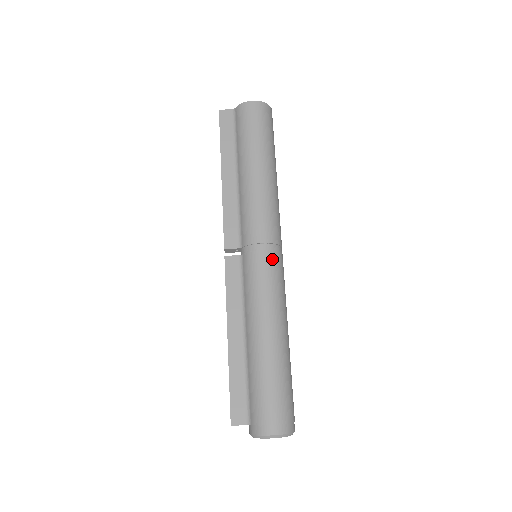
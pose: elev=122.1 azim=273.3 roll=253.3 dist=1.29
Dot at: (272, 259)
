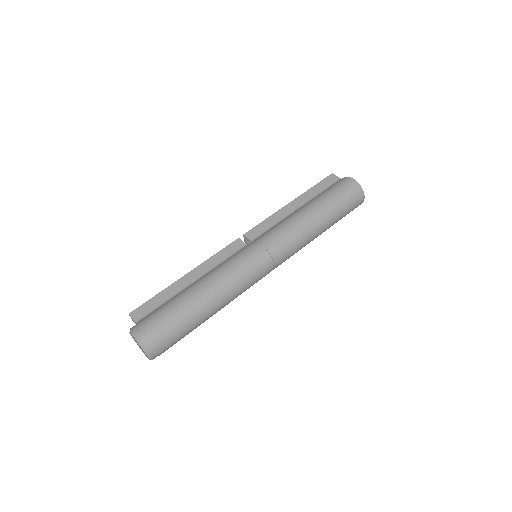
Dot at: (258, 258)
